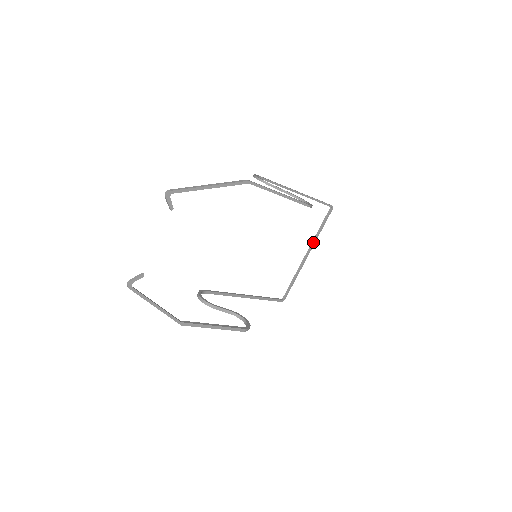
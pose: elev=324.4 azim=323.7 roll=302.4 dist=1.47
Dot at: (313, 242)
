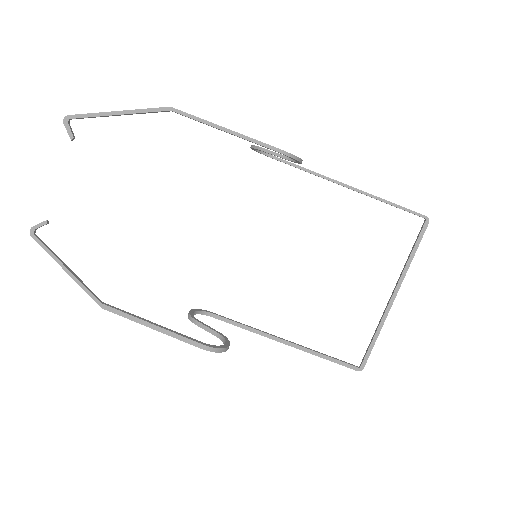
Dot at: (401, 275)
